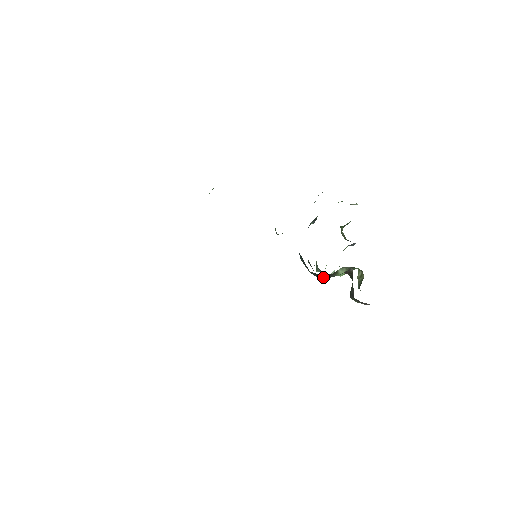
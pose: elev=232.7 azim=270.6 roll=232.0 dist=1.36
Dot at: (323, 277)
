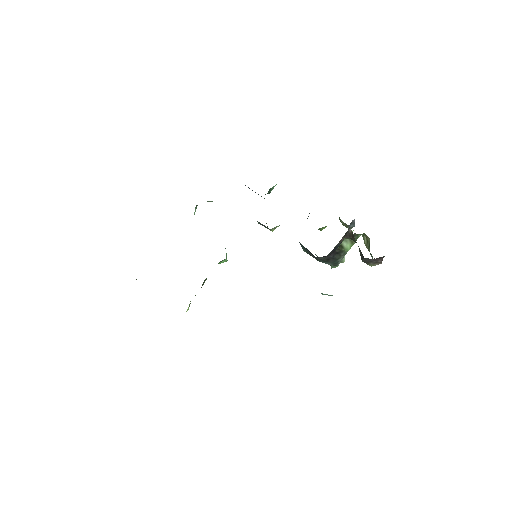
Dot at: (333, 260)
